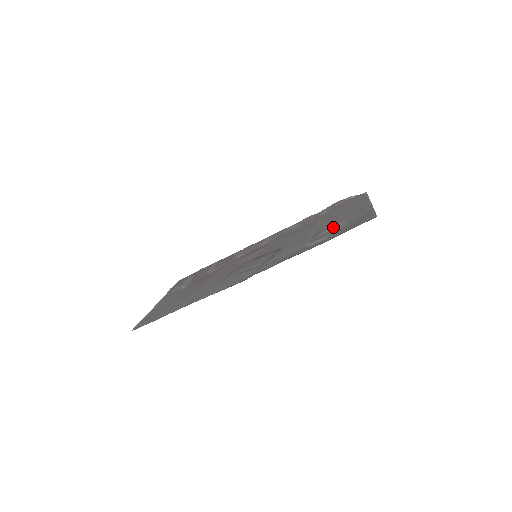
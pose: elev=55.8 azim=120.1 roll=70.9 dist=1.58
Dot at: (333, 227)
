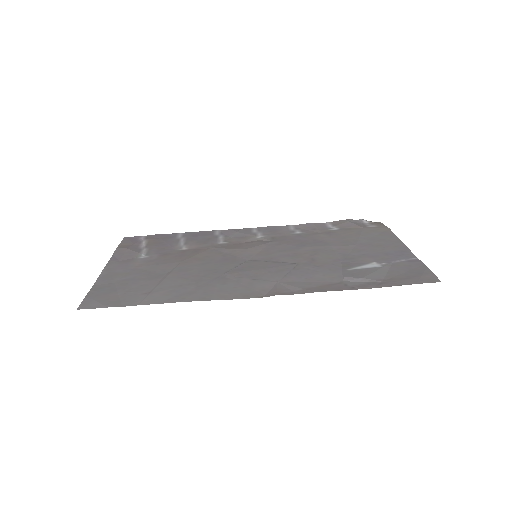
Dot at: (371, 265)
